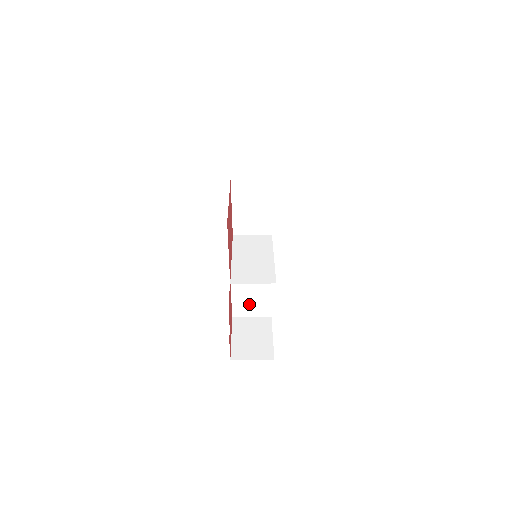
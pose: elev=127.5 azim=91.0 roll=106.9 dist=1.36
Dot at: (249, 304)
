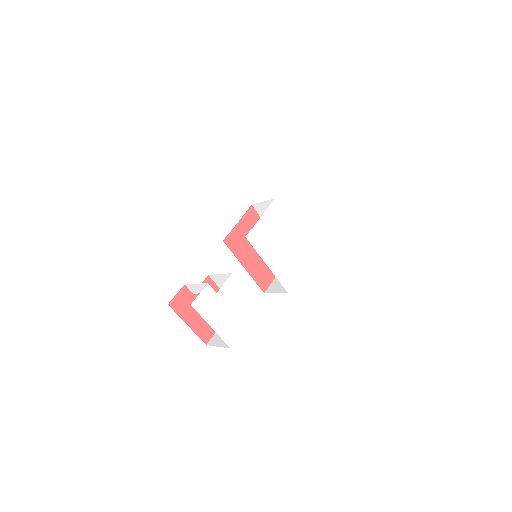
Dot at: occluded
